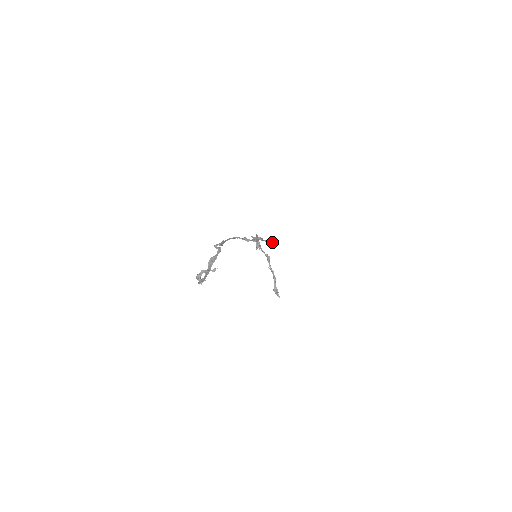
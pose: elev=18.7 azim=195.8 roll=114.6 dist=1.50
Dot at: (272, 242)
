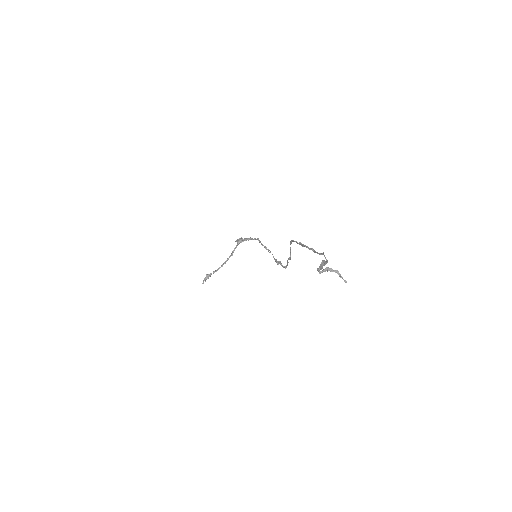
Dot at: occluded
